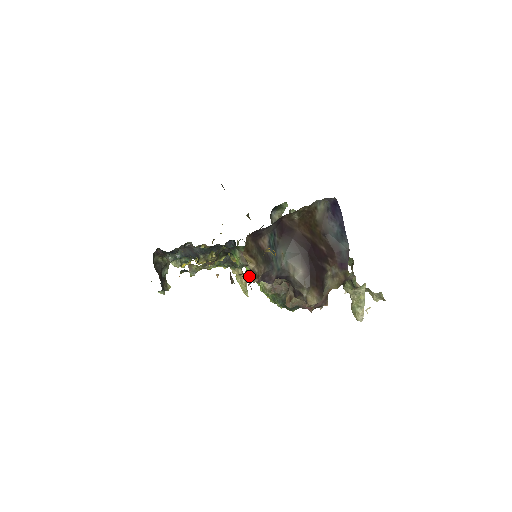
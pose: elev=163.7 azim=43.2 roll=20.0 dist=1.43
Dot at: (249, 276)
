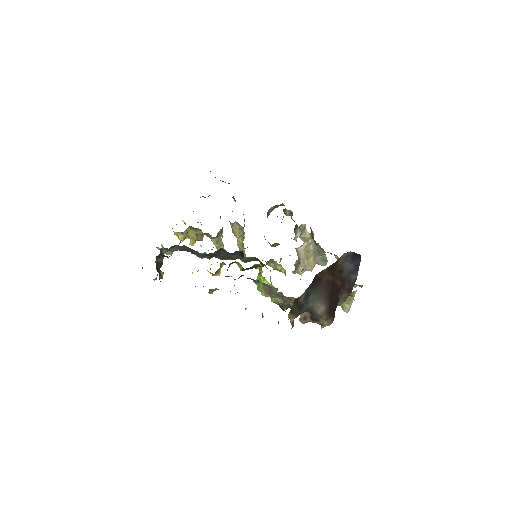
Dot at: (264, 293)
